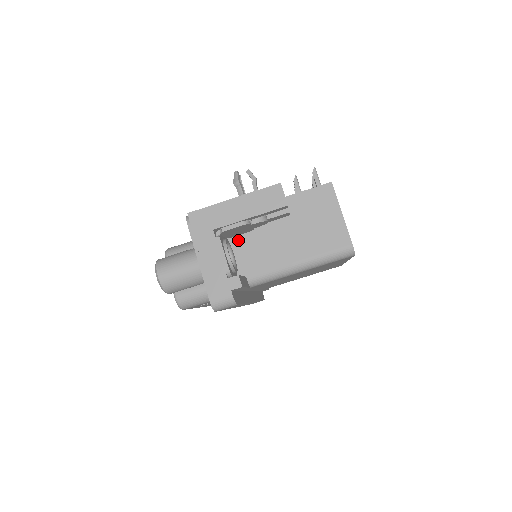
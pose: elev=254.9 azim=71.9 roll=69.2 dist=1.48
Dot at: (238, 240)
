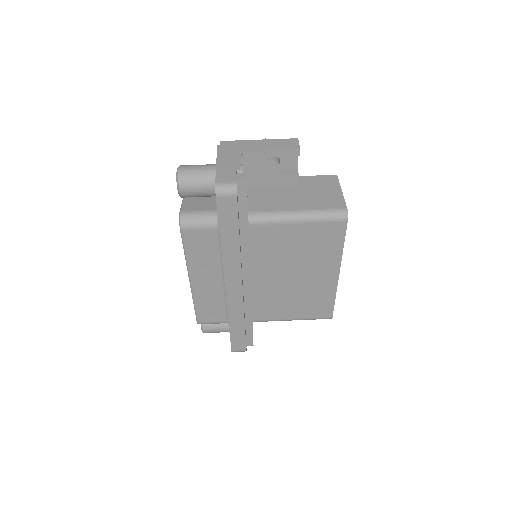
Dot at: (250, 191)
